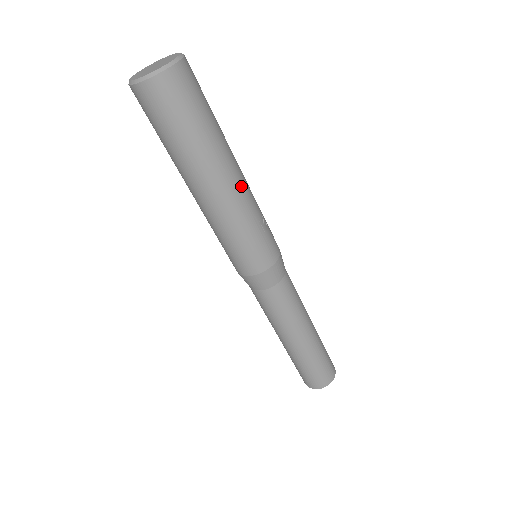
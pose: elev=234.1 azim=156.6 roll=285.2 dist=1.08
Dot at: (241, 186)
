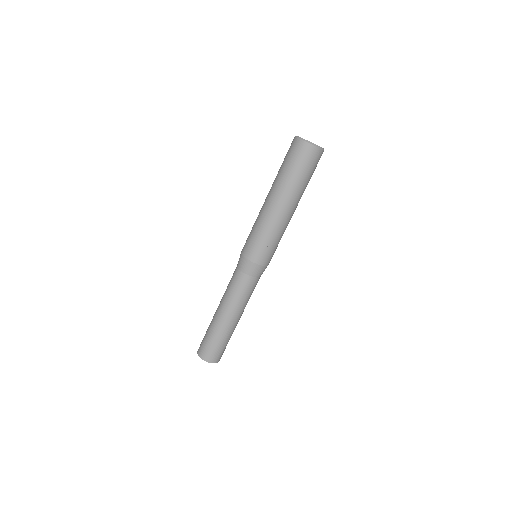
Dot at: (279, 214)
